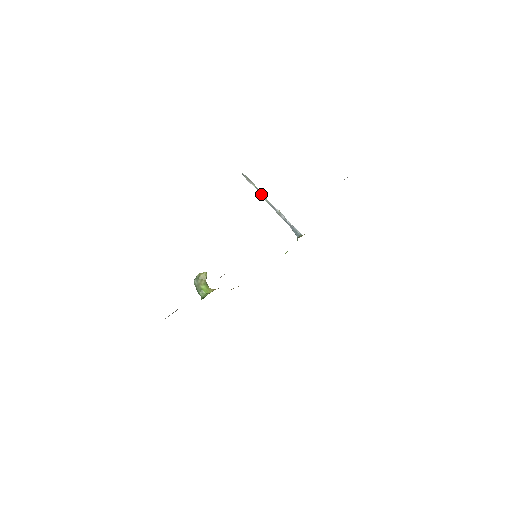
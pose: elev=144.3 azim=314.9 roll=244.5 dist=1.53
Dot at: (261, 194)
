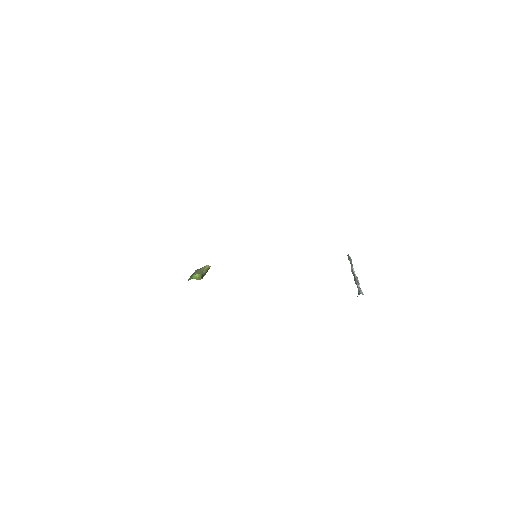
Dot at: (351, 266)
